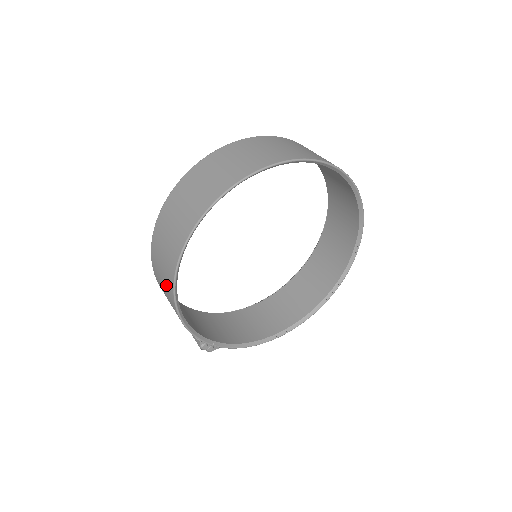
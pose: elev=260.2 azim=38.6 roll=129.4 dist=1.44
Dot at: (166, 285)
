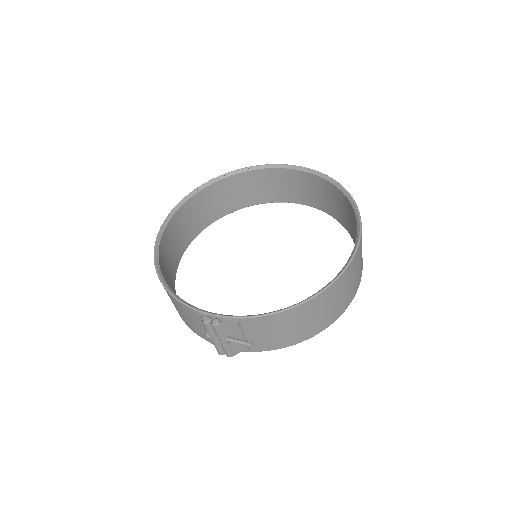
Dot at: occluded
